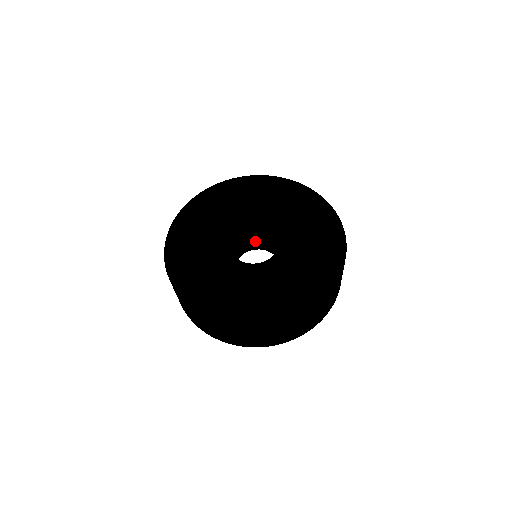
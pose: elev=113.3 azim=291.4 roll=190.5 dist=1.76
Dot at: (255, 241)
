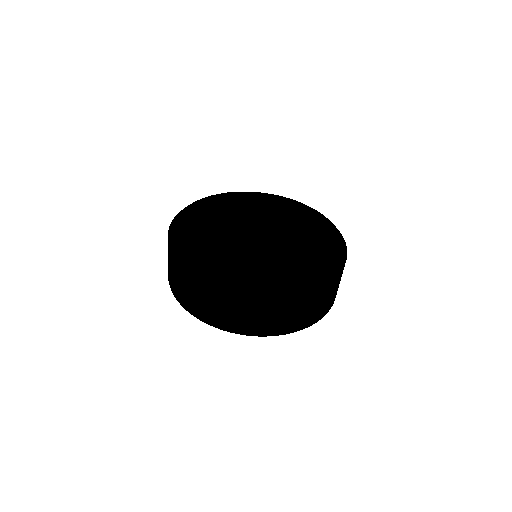
Dot at: occluded
